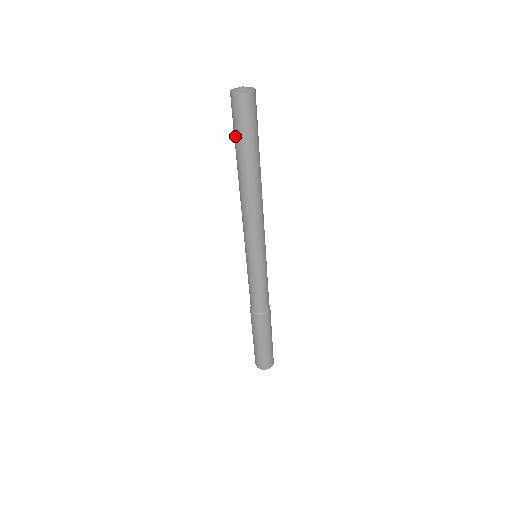
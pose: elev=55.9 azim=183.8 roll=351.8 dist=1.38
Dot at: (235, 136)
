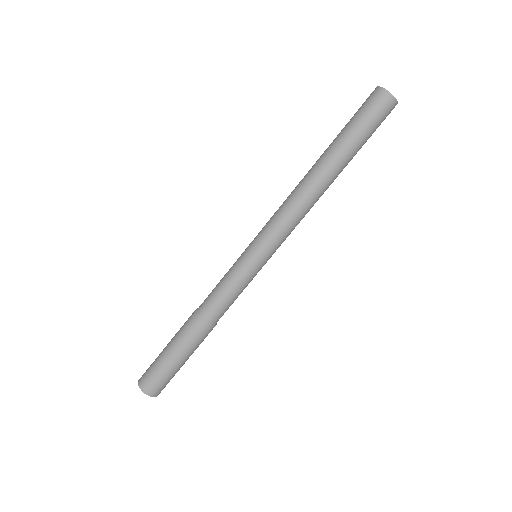
Dot at: (357, 130)
